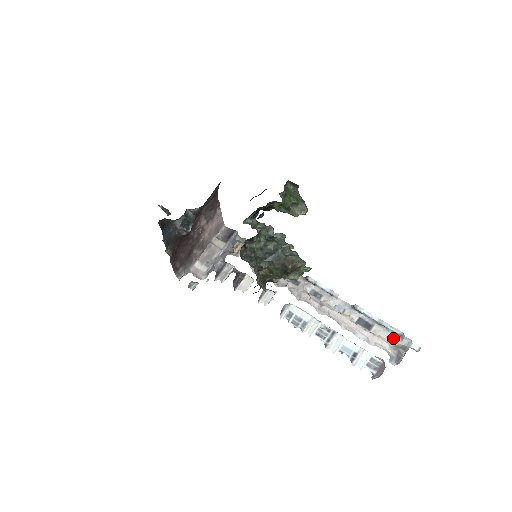
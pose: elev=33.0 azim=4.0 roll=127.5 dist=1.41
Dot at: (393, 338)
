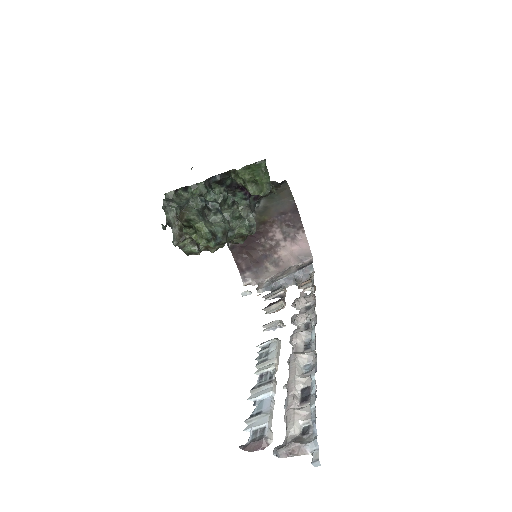
Dot at: (309, 428)
